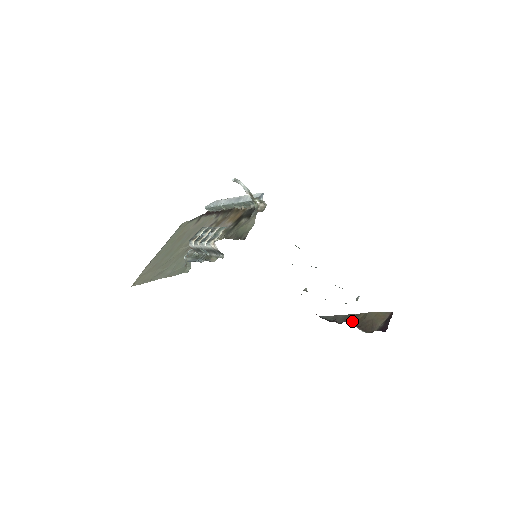
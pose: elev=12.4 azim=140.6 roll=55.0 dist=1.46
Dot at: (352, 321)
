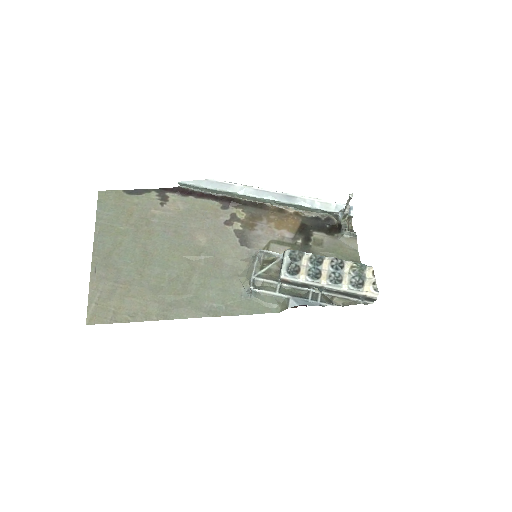
Dot at: occluded
